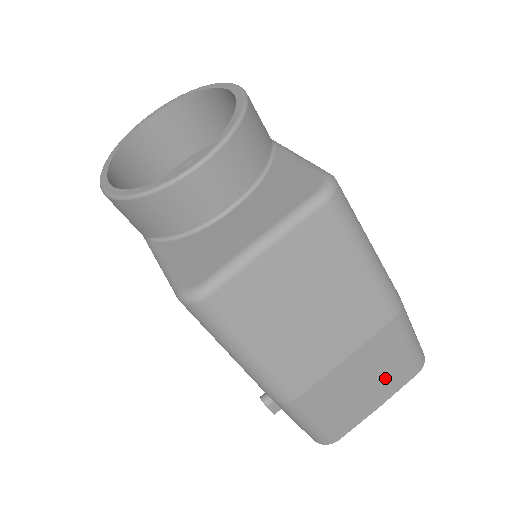
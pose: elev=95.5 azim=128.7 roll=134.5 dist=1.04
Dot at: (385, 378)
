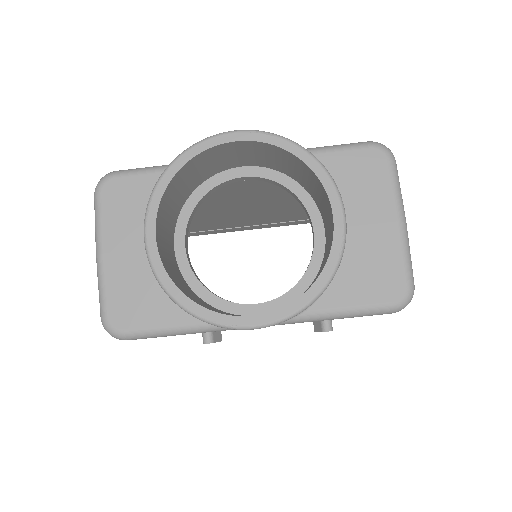
Dot at: occluded
